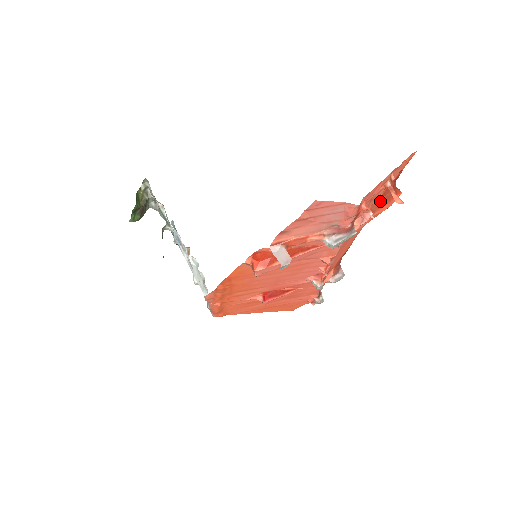
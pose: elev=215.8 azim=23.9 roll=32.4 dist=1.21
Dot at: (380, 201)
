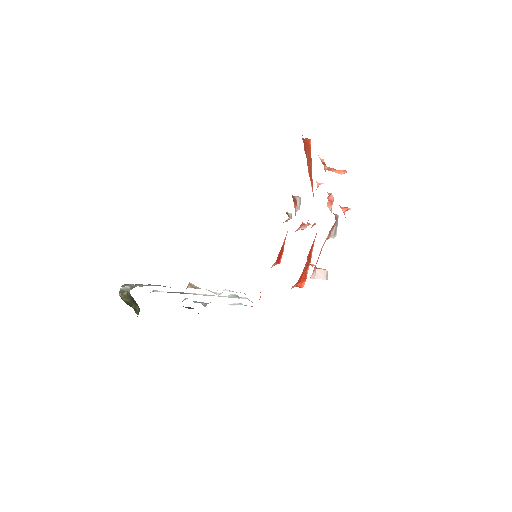
Dot at: (308, 162)
